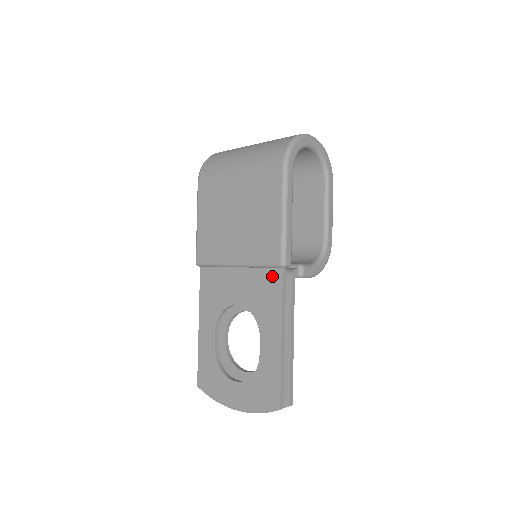
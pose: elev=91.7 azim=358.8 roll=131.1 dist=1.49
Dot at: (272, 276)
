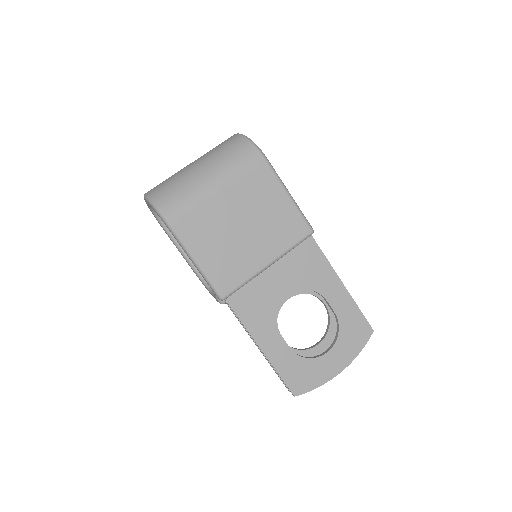
Dot at: (306, 248)
